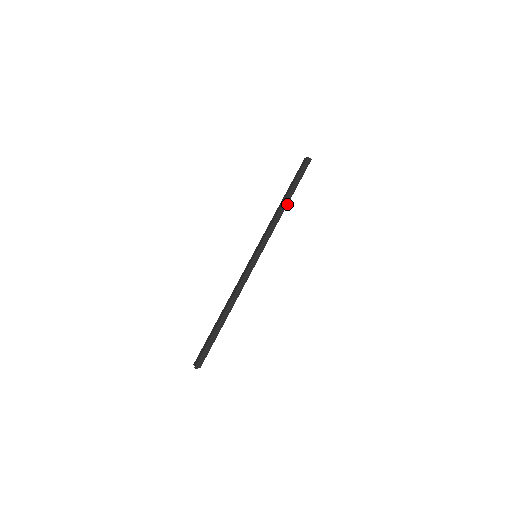
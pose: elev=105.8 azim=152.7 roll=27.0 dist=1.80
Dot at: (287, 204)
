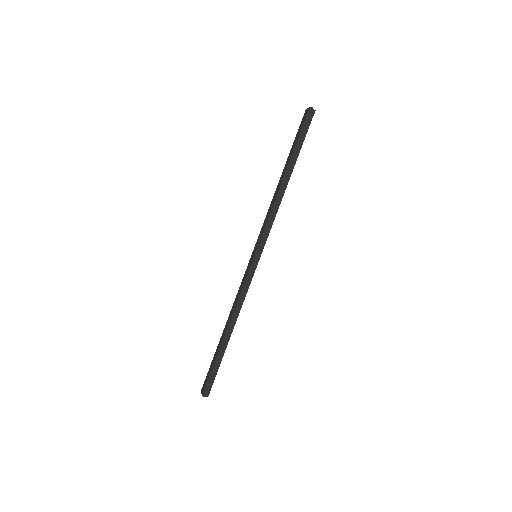
Dot at: (288, 181)
